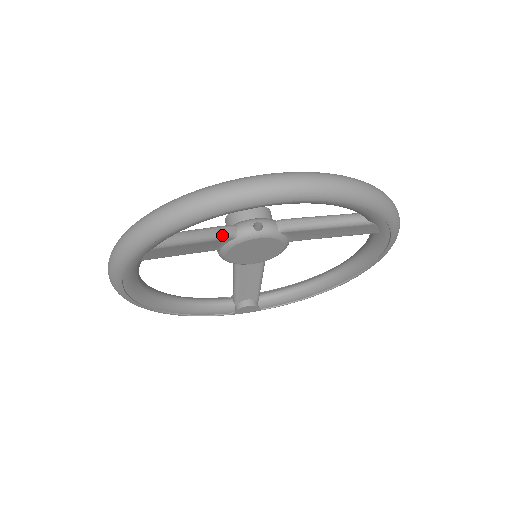
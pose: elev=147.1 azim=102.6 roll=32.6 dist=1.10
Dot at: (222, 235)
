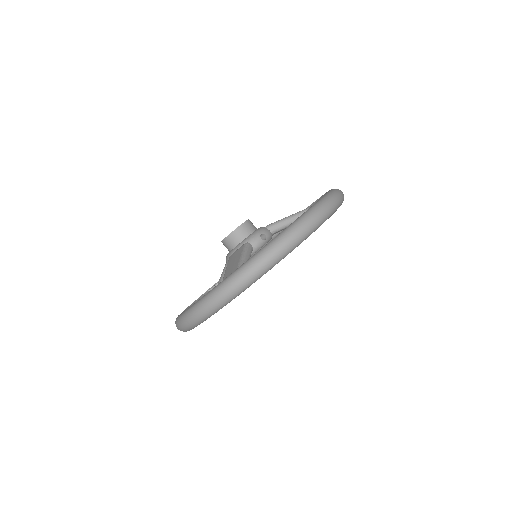
Dot at: (250, 254)
